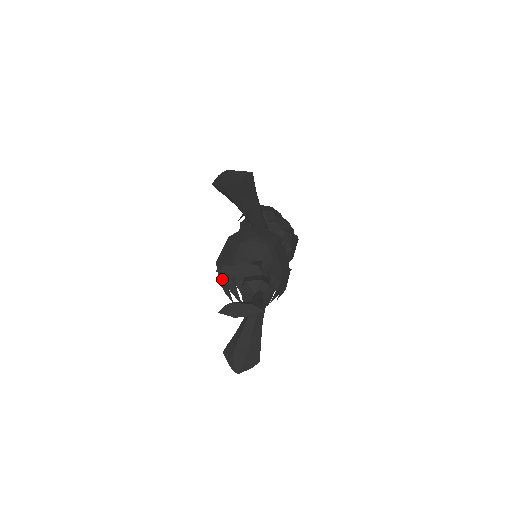
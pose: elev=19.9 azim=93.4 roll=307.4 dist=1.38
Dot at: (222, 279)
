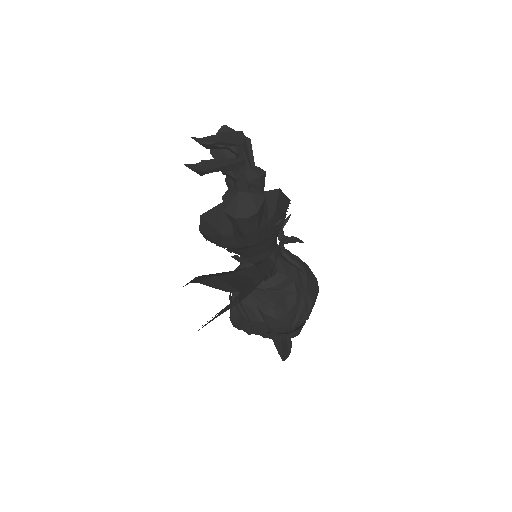
Dot at: (204, 232)
